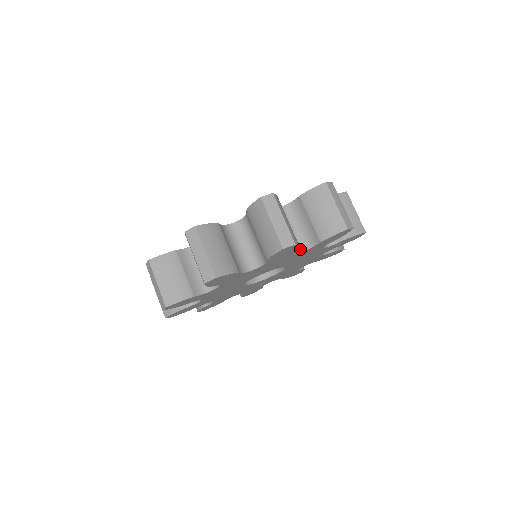
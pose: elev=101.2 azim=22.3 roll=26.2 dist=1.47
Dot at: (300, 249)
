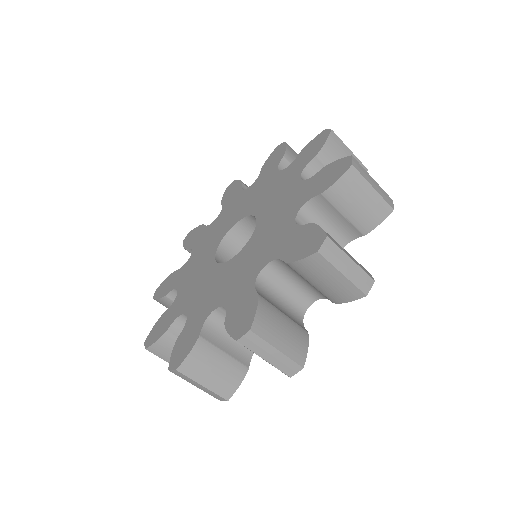
Dot at: occluded
